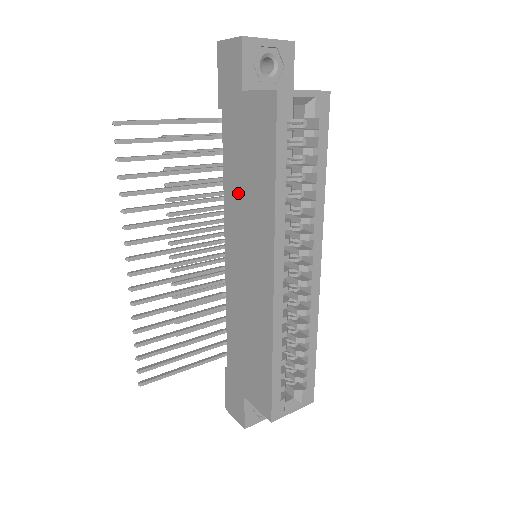
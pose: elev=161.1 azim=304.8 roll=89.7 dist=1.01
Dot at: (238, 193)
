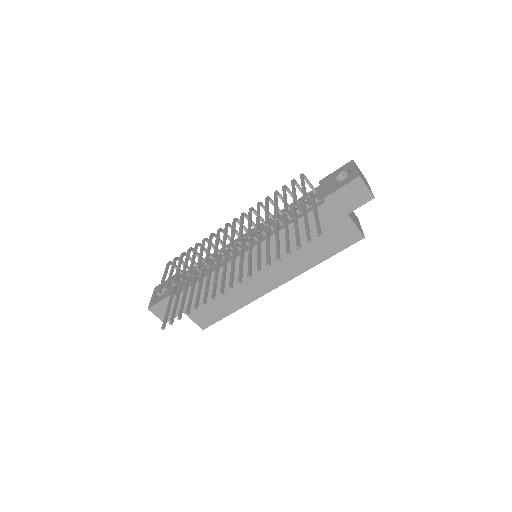
Dot at: (292, 242)
